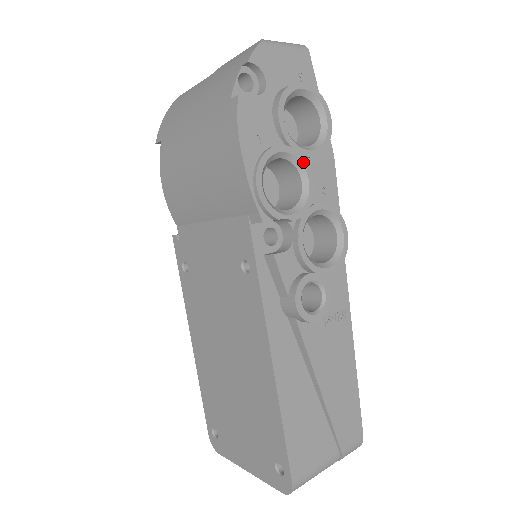
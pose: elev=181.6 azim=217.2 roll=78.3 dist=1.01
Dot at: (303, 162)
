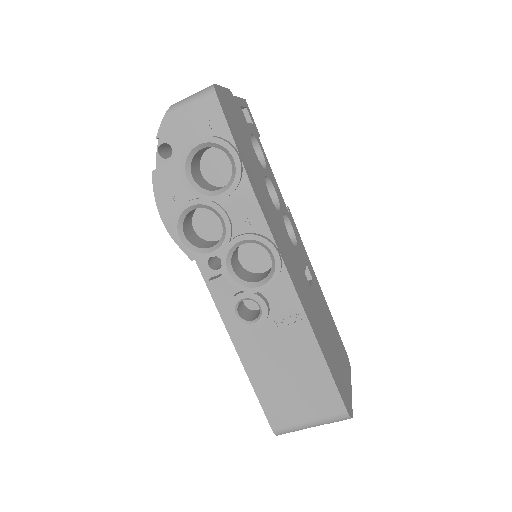
Dot at: (214, 207)
